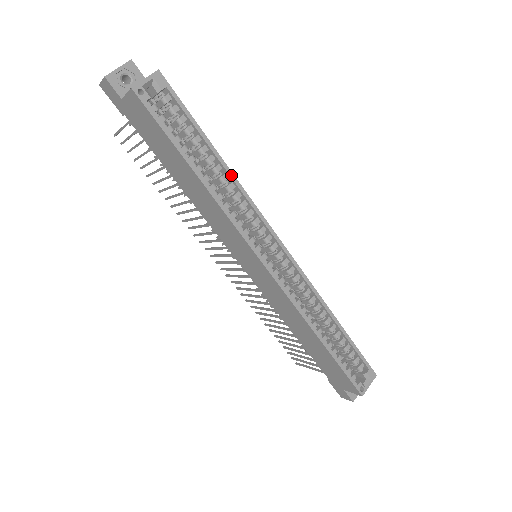
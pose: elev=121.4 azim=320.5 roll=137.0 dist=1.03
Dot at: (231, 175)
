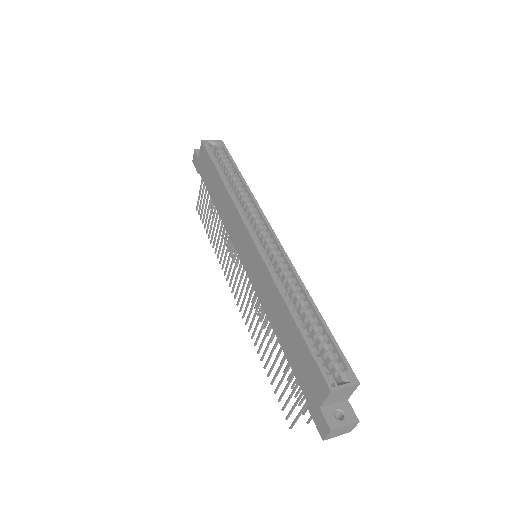
Dot at: (247, 187)
